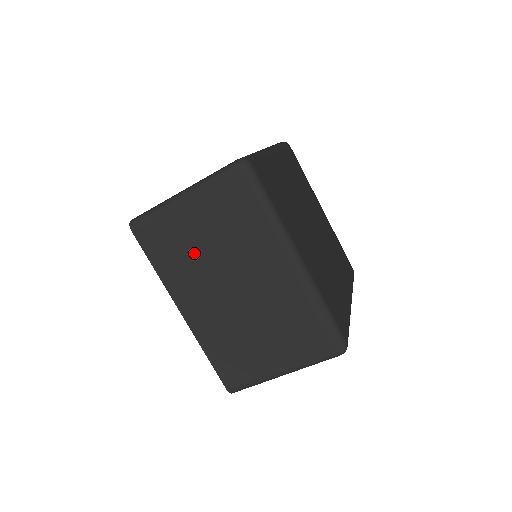
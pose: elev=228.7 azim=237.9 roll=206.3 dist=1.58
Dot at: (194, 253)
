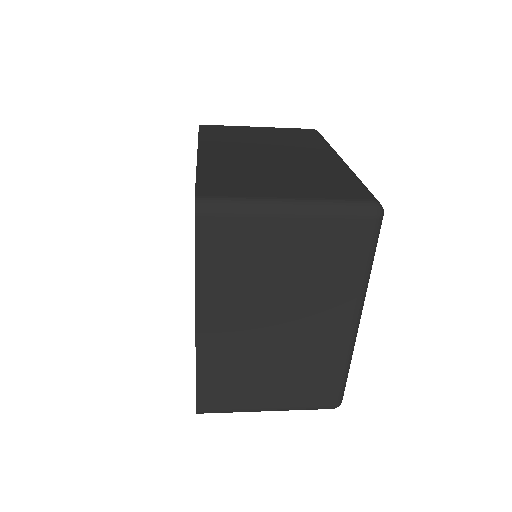
Dot at: (259, 274)
